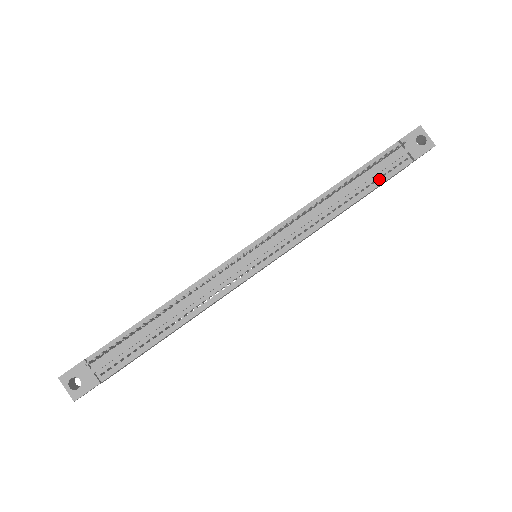
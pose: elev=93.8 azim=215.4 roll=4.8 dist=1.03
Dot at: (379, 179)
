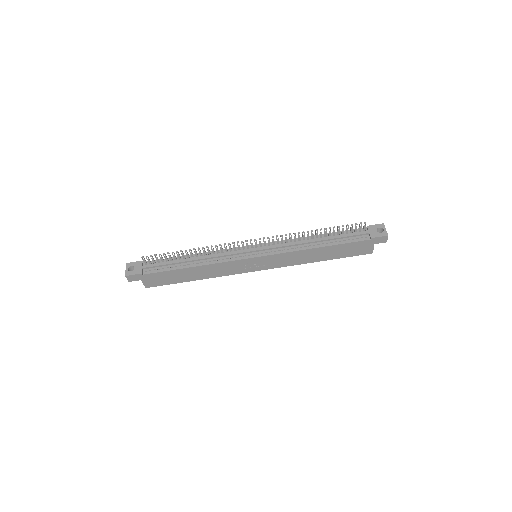
Dot at: (345, 241)
